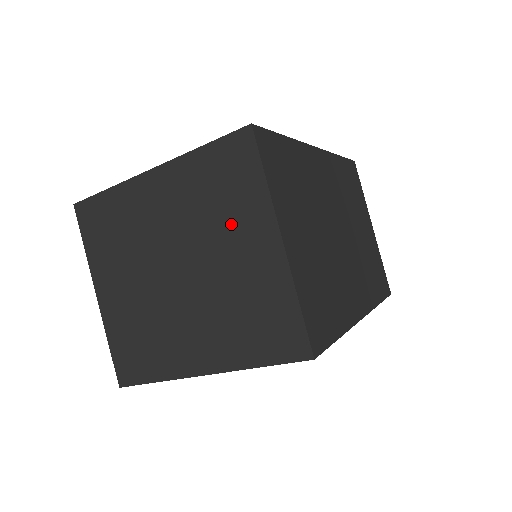
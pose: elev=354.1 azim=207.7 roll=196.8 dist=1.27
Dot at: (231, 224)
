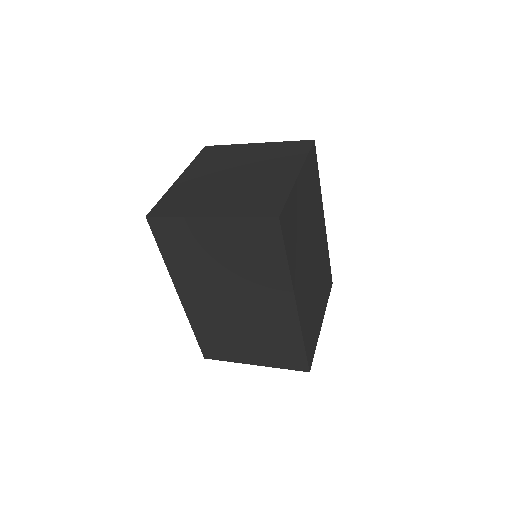
Dot at: (235, 155)
